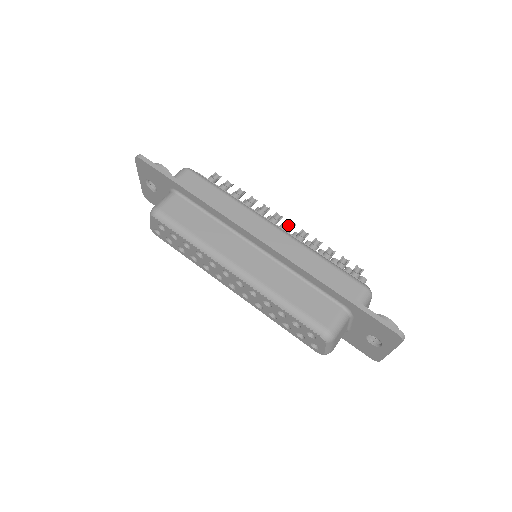
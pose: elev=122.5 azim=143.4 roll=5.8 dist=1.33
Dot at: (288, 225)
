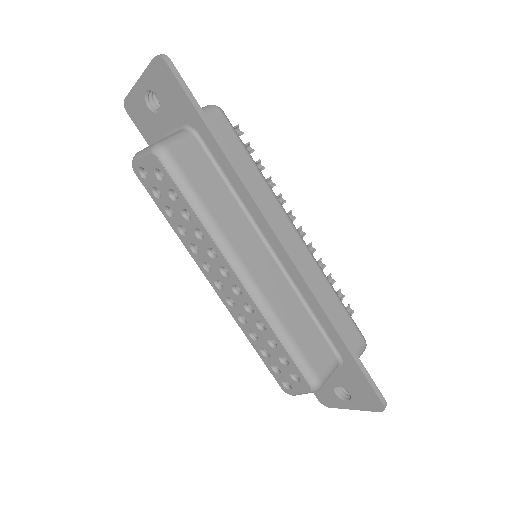
Dot at: (298, 231)
